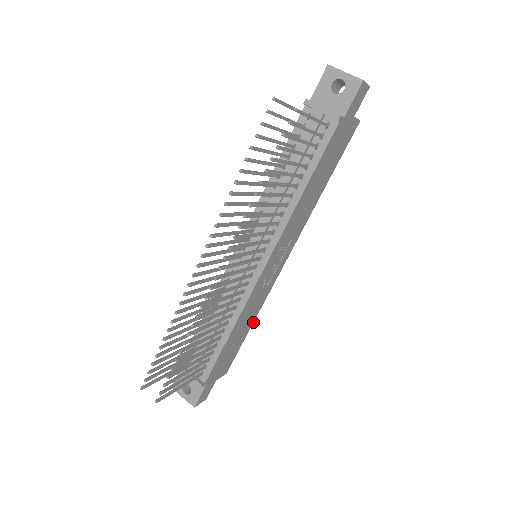
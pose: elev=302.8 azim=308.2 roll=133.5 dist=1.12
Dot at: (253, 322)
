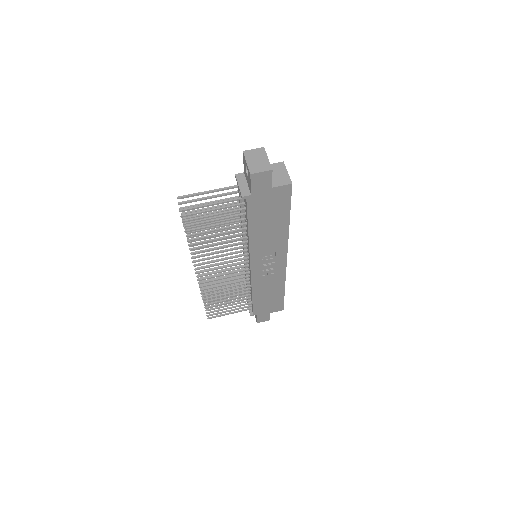
Dot at: occluded
